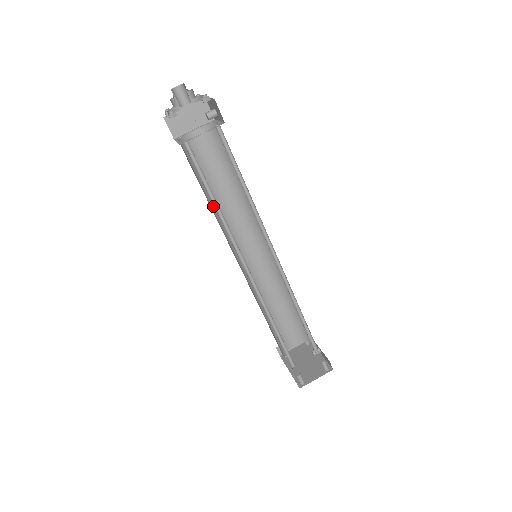
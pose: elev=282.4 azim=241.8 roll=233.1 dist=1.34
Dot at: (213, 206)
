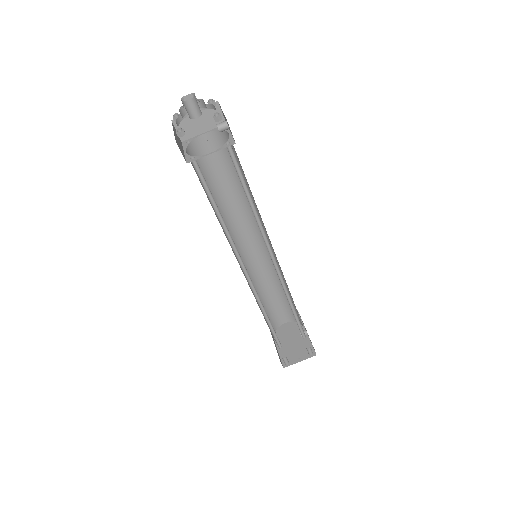
Dot at: occluded
